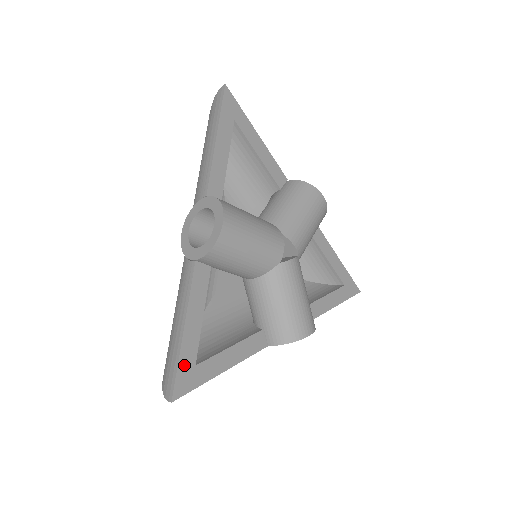
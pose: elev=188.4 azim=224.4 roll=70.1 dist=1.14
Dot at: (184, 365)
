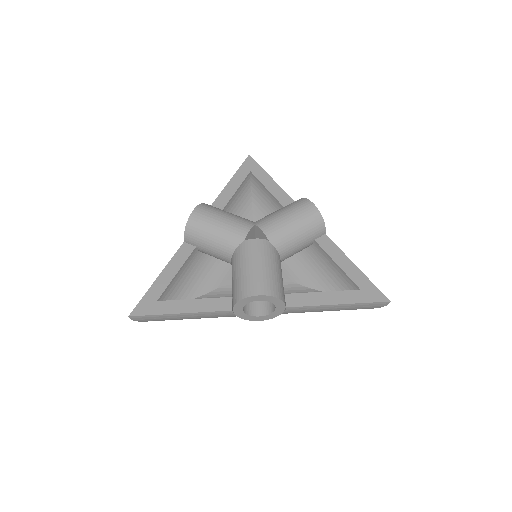
Dot at: (148, 298)
